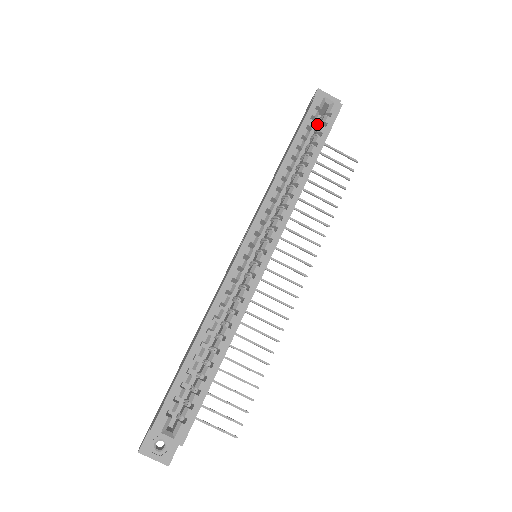
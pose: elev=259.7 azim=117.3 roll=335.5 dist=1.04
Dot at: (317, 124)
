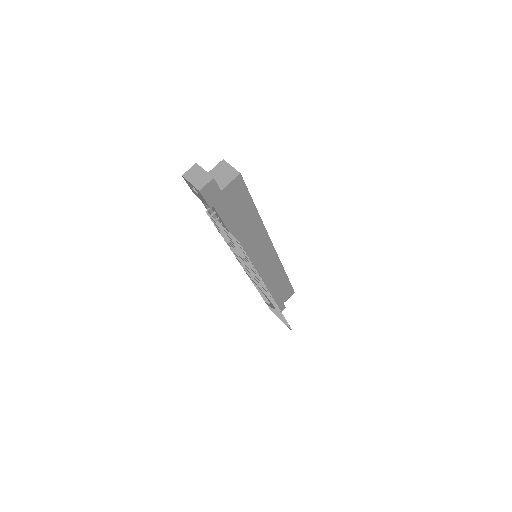
Dot at: occluded
